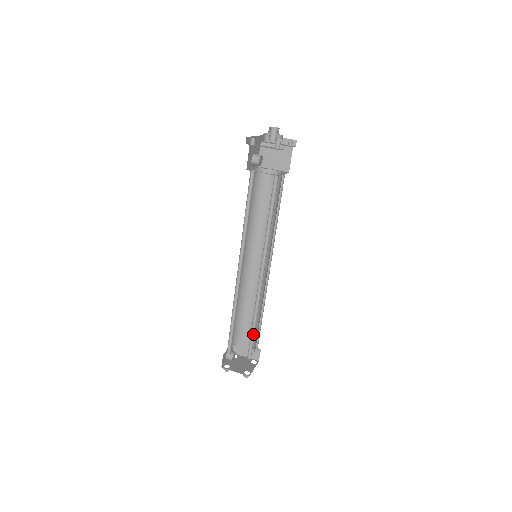
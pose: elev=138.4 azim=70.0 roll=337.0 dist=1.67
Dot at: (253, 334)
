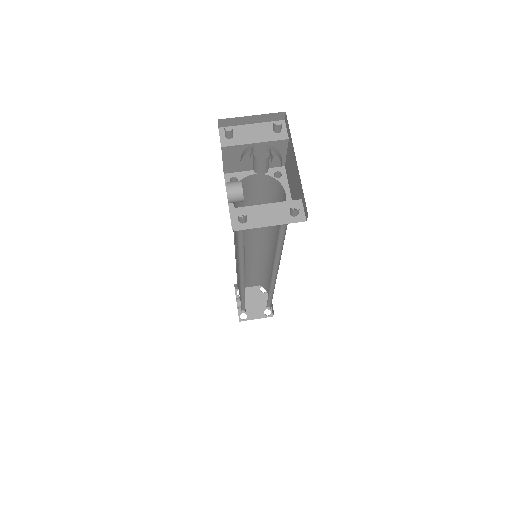
Dot at: (269, 298)
